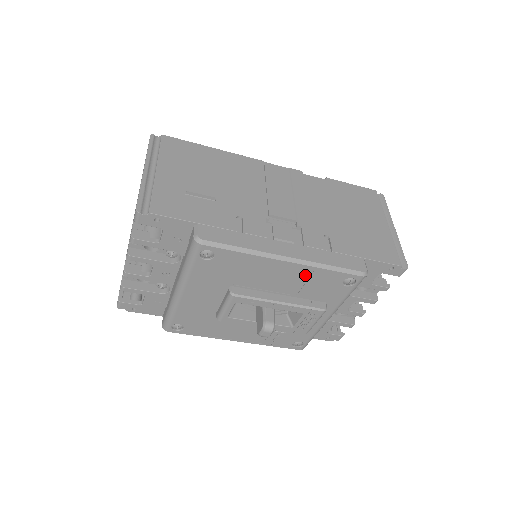
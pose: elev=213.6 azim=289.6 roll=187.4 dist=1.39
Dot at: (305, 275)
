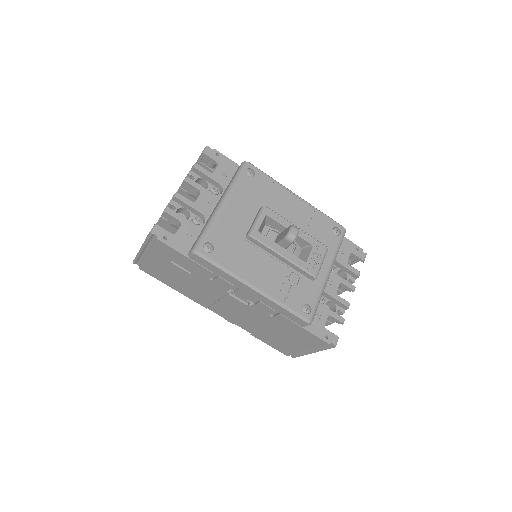
Dot at: (309, 215)
